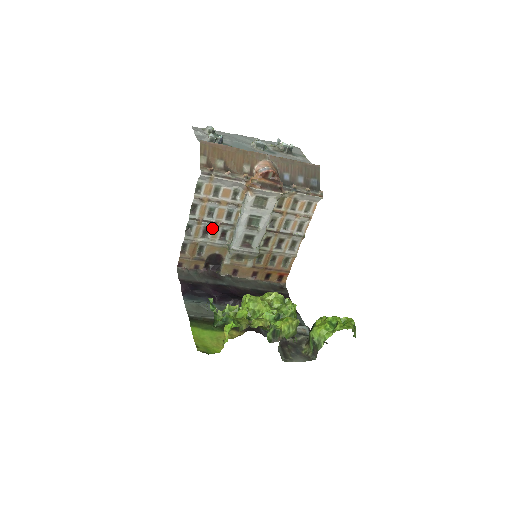
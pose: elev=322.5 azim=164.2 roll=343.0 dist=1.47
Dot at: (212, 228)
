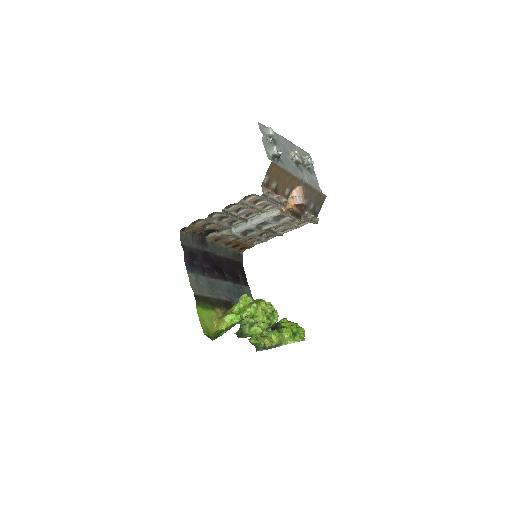
Dot at: (230, 217)
